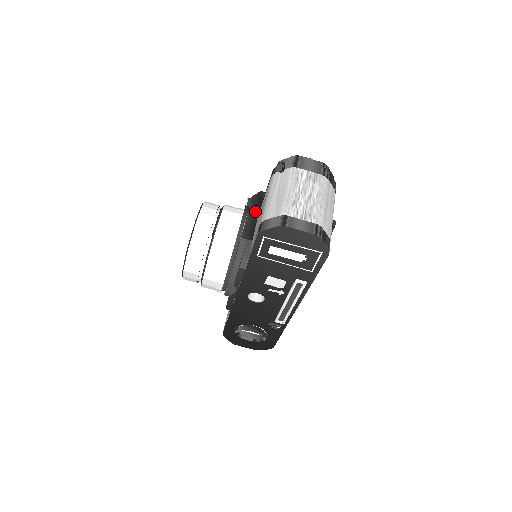
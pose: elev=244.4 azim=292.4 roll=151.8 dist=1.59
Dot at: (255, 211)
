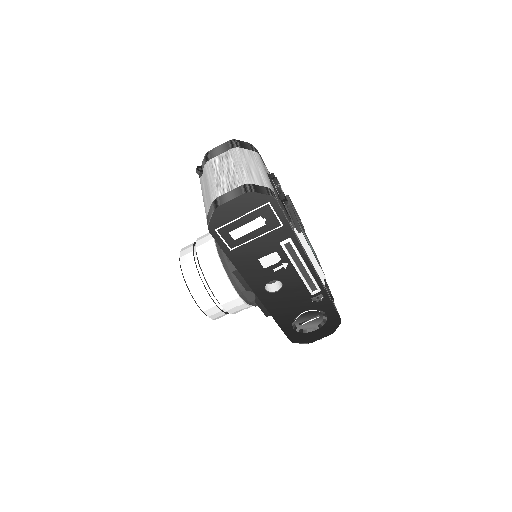
Dot at: occluded
